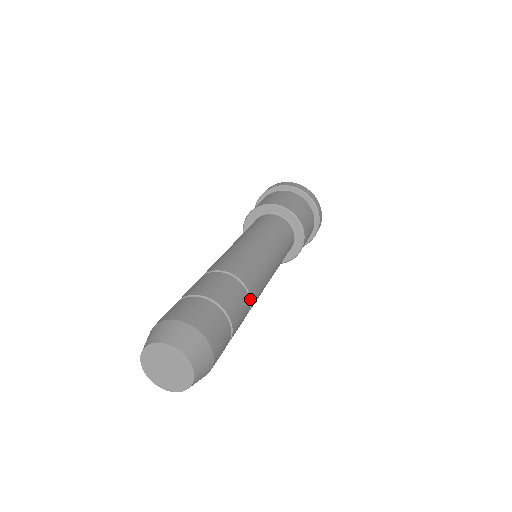
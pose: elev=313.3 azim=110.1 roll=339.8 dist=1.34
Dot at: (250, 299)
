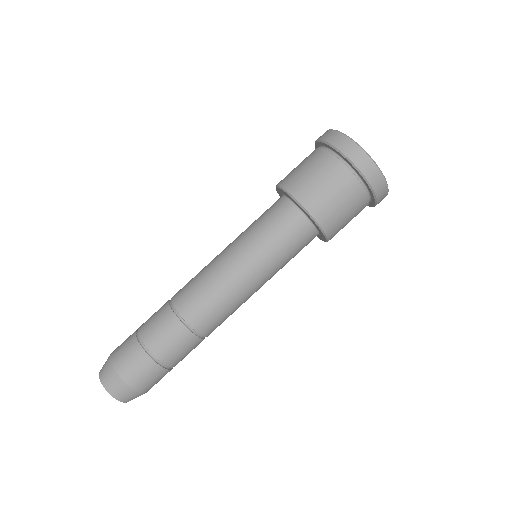
Dot at: (198, 333)
